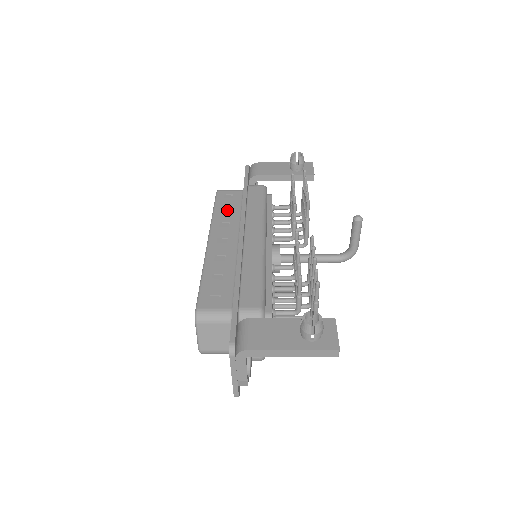
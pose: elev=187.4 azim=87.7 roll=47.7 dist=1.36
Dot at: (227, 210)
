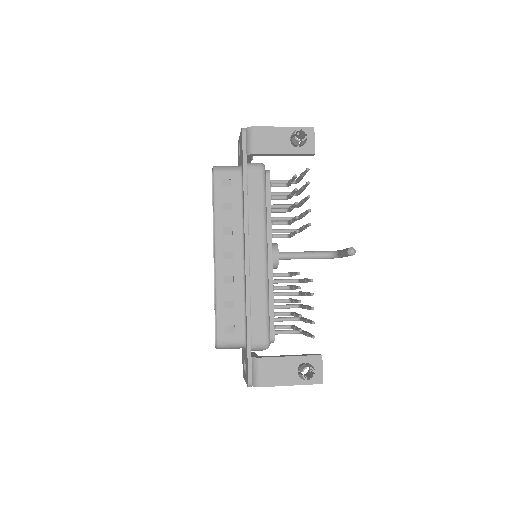
Dot at: (228, 206)
